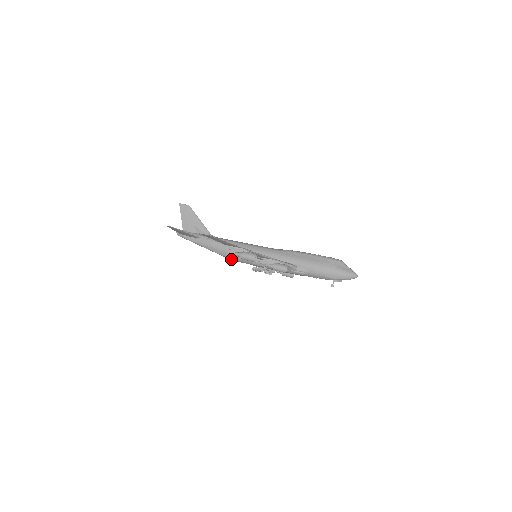
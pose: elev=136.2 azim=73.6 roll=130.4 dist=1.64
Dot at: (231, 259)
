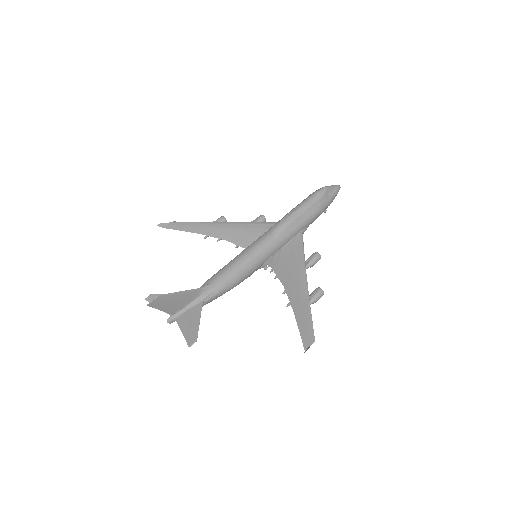
Dot at: occluded
